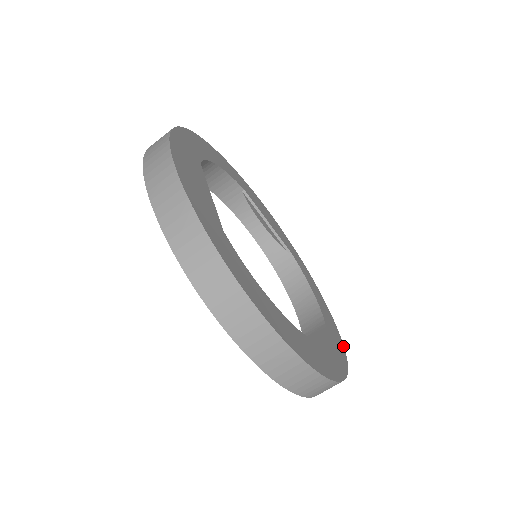
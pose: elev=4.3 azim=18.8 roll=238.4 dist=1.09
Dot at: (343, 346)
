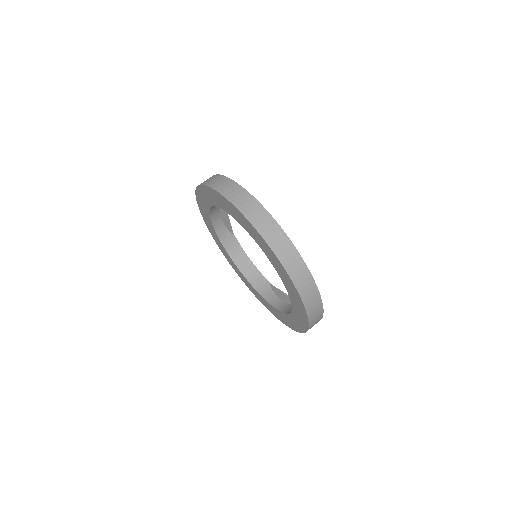
Dot at: occluded
